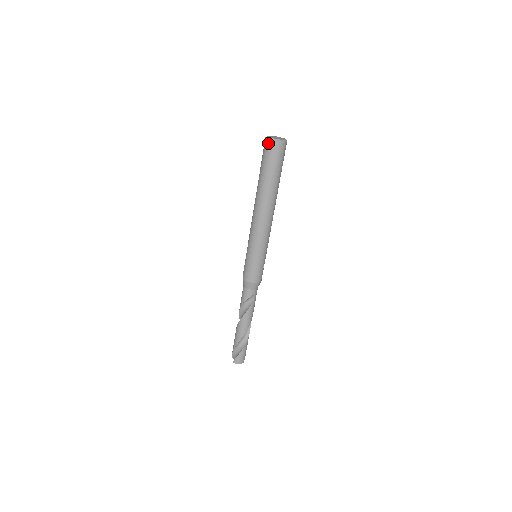
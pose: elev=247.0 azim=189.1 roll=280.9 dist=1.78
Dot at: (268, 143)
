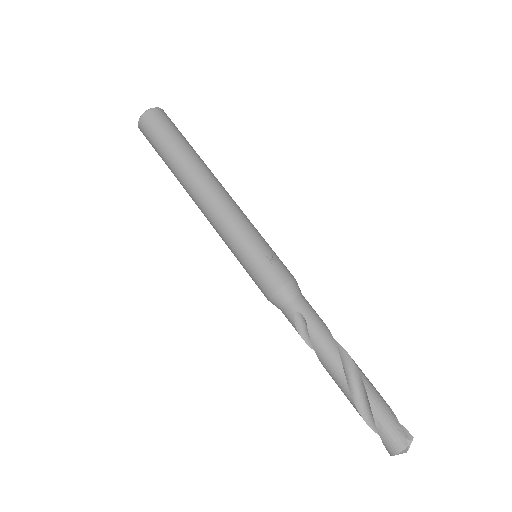
Dot at: occluded
